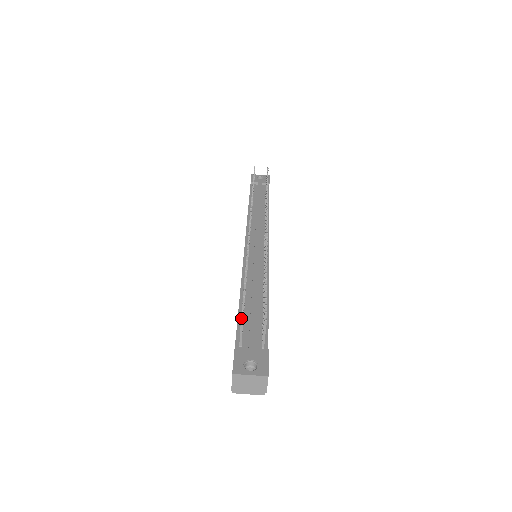
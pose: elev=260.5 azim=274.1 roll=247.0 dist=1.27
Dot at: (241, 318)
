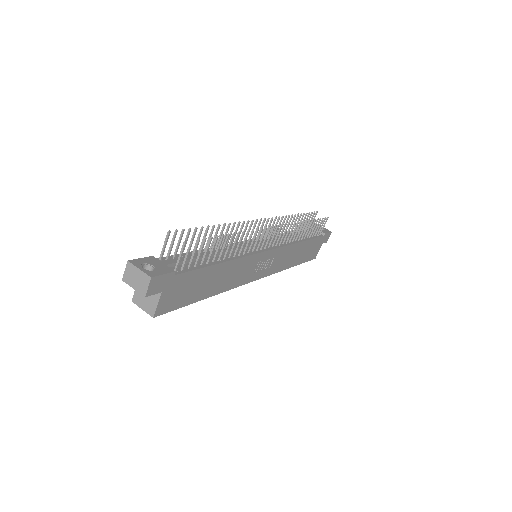
Dot at: occluded
